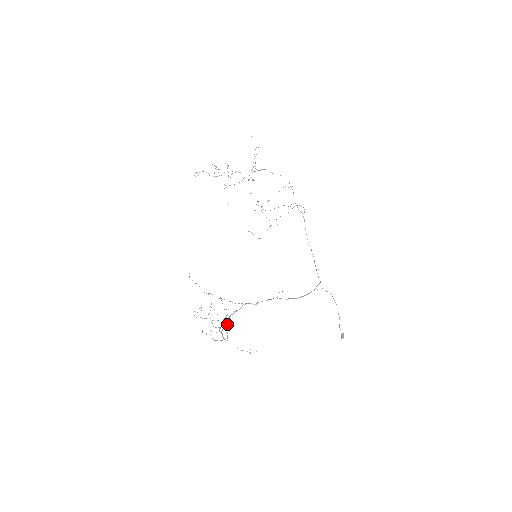
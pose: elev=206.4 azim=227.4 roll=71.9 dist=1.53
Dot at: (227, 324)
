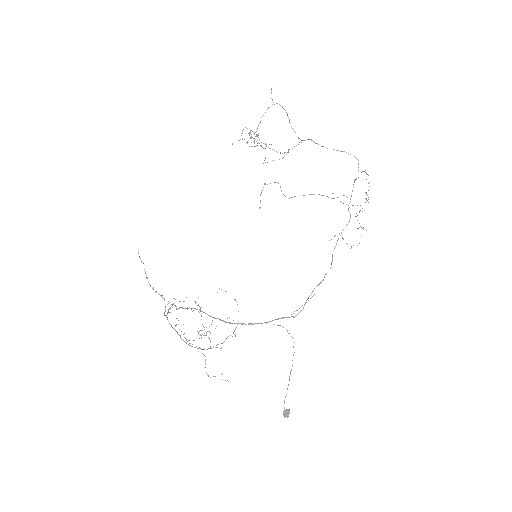
Dot at: occluded
